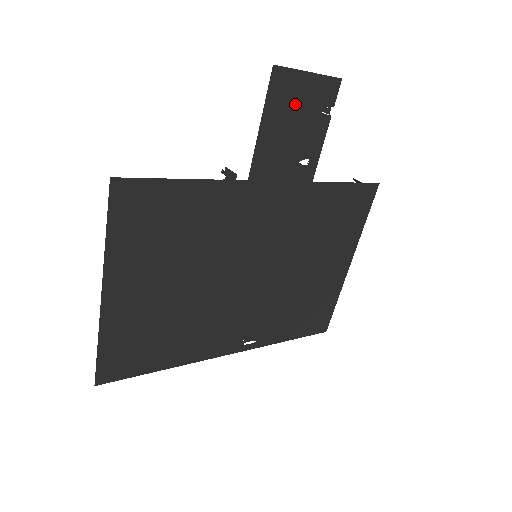
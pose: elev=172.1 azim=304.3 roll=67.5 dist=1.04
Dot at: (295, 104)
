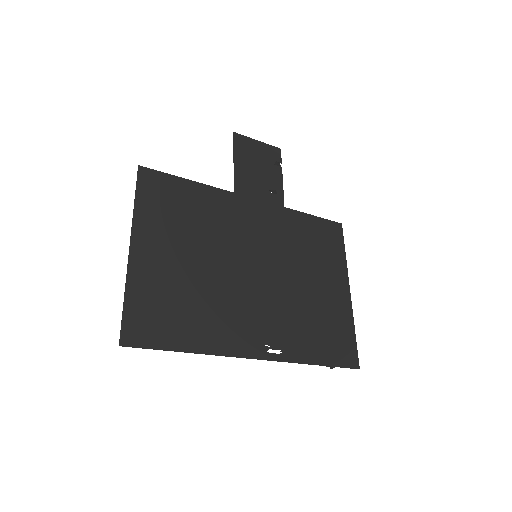
Dot at: (254, 155)
